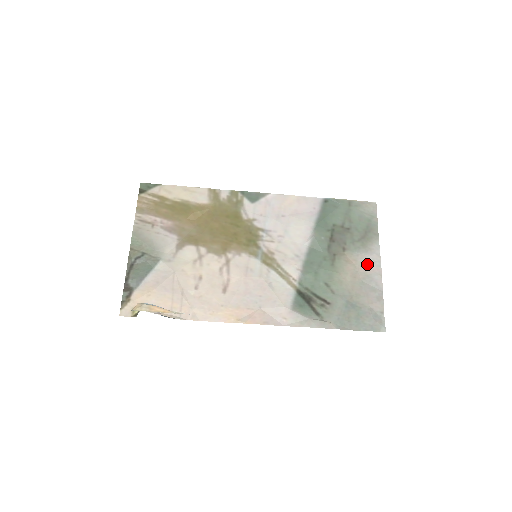
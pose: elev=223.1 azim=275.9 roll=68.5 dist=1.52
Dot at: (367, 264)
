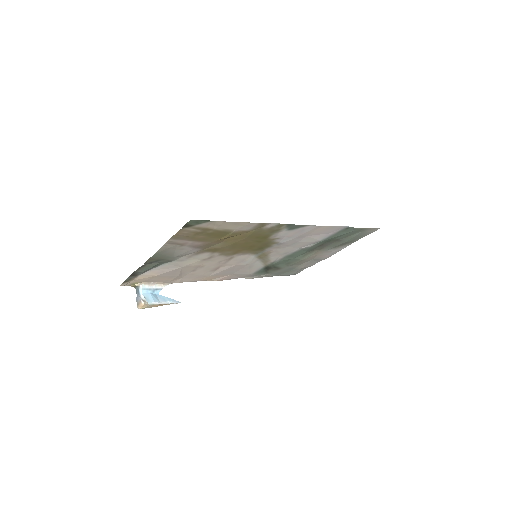
Dot at: (326, 255)
